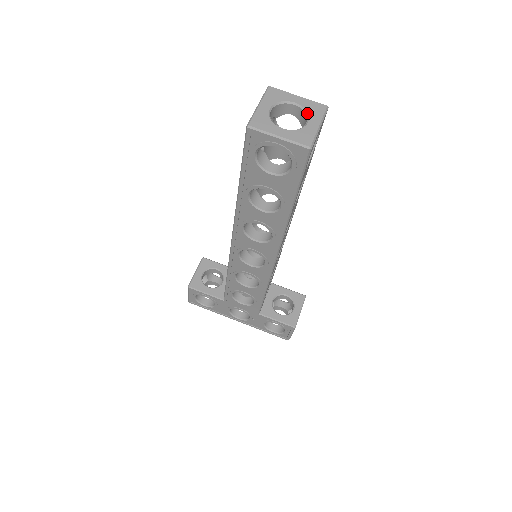
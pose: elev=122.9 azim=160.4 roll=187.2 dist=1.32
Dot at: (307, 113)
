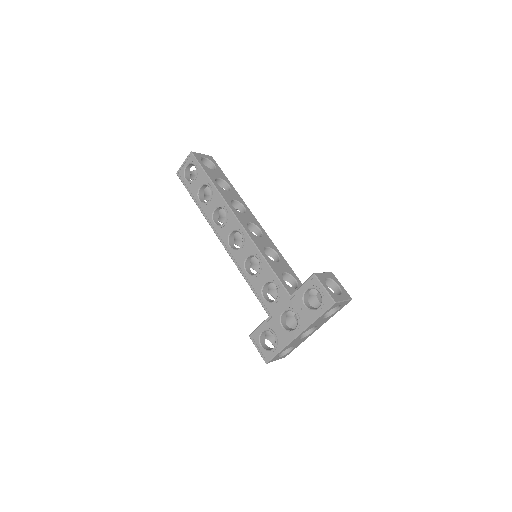
Dot at: occluded
